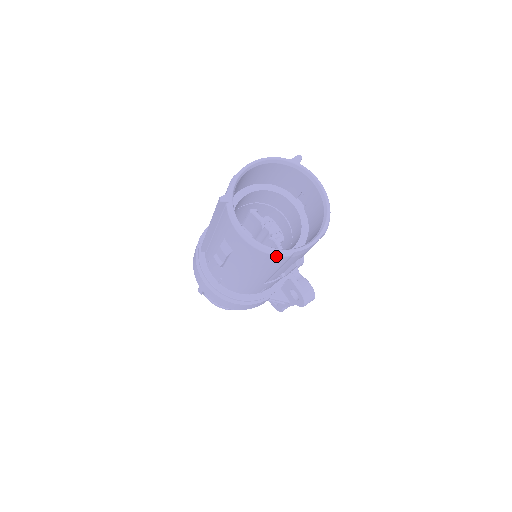
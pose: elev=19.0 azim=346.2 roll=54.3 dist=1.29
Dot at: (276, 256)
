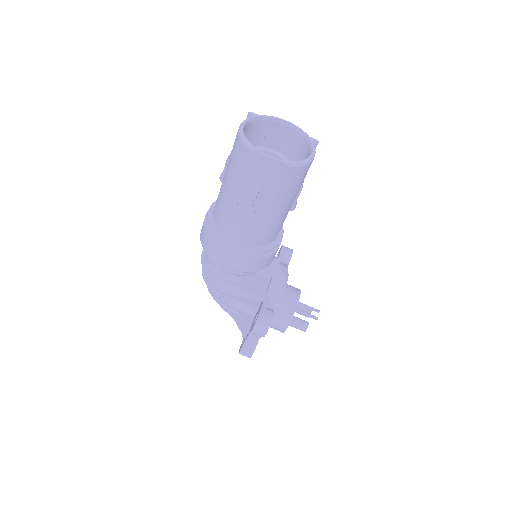
Dot at: (245, 146)
